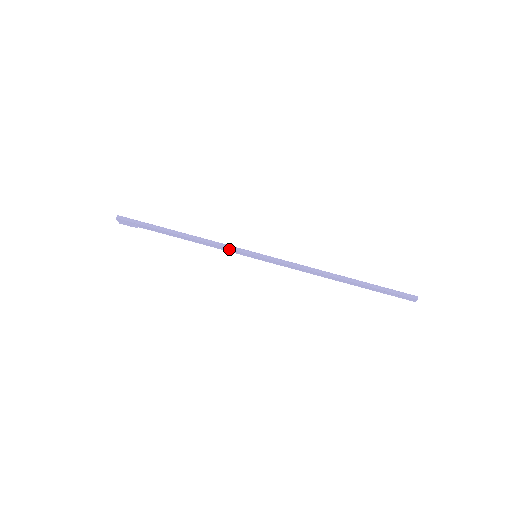
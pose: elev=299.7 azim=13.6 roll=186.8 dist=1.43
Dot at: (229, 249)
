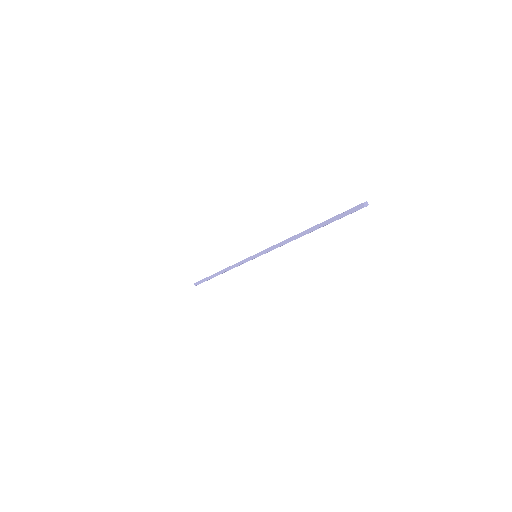
Dot at: occluded
